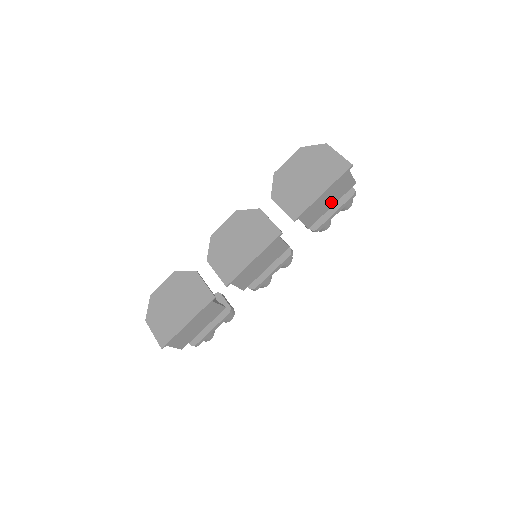
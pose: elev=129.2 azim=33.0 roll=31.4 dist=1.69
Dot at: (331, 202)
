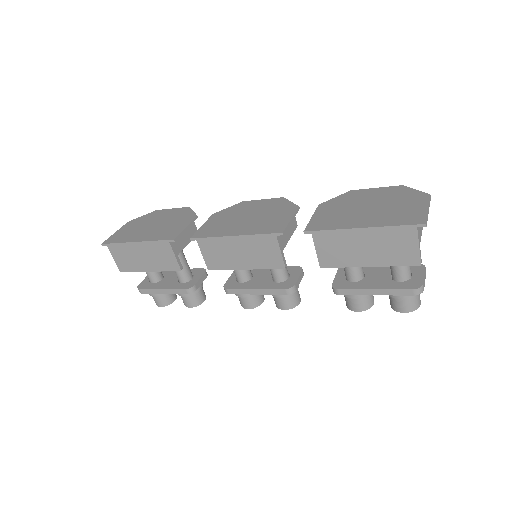
Dot at: (369, 258)
